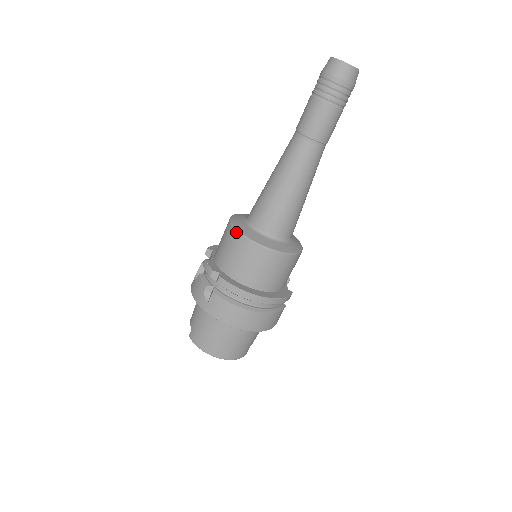
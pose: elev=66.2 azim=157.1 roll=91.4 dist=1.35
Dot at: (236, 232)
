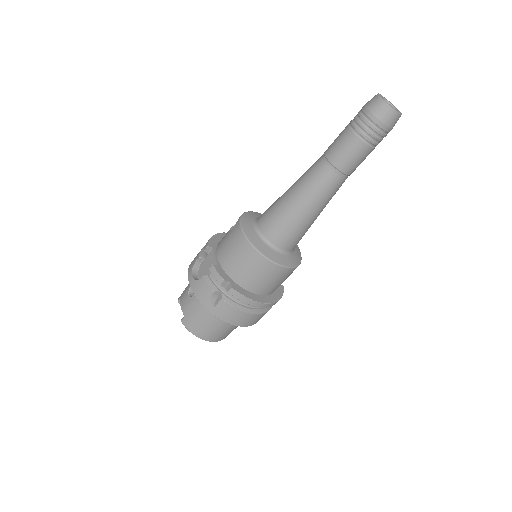
Dot at: (252, 248)
